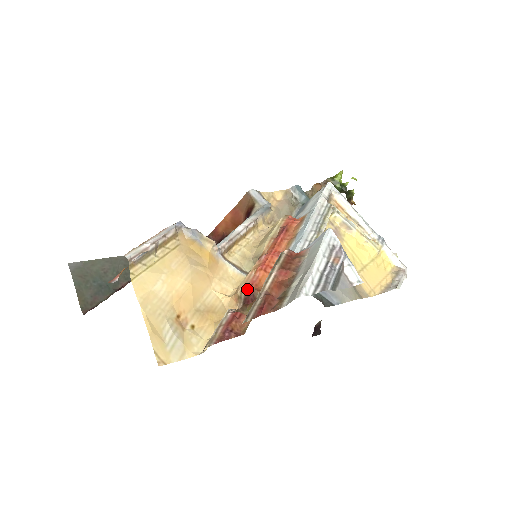
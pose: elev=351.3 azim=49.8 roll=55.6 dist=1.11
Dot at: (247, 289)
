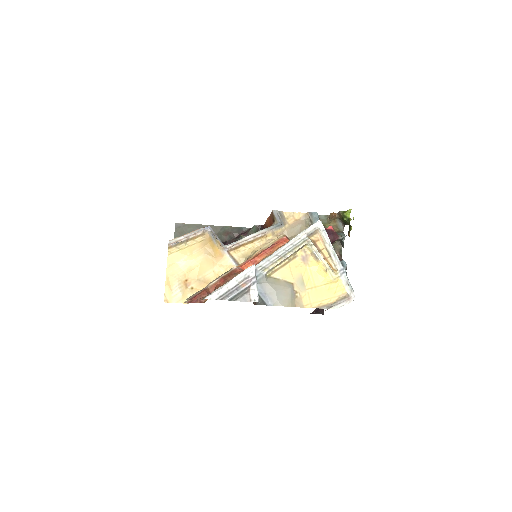
Dot at: occluded
